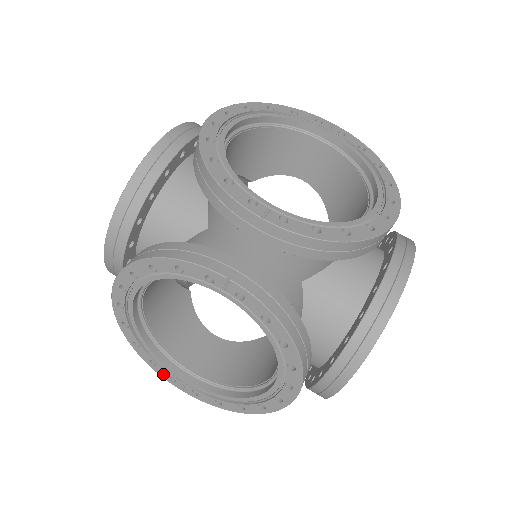
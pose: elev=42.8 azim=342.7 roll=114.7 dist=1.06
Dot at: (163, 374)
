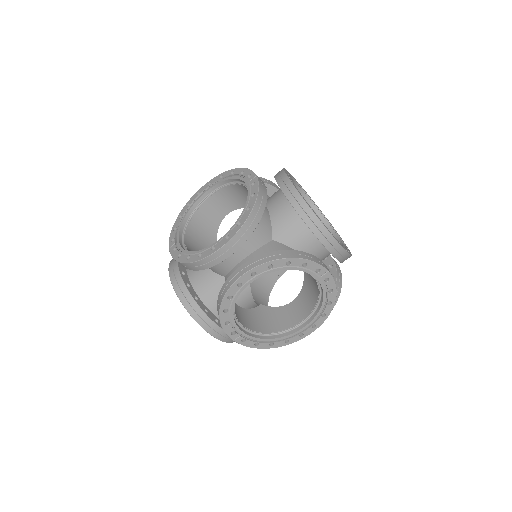
Dot at: occluded
